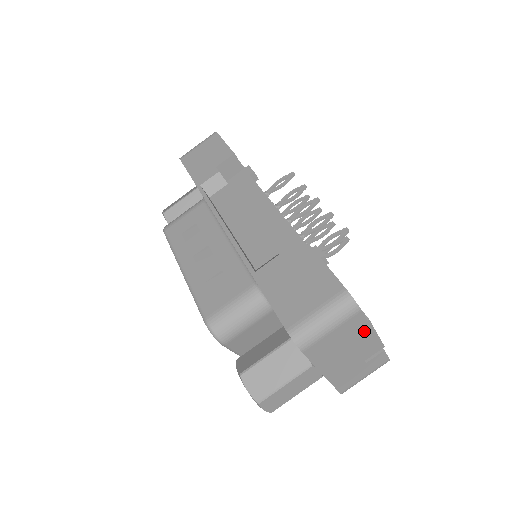
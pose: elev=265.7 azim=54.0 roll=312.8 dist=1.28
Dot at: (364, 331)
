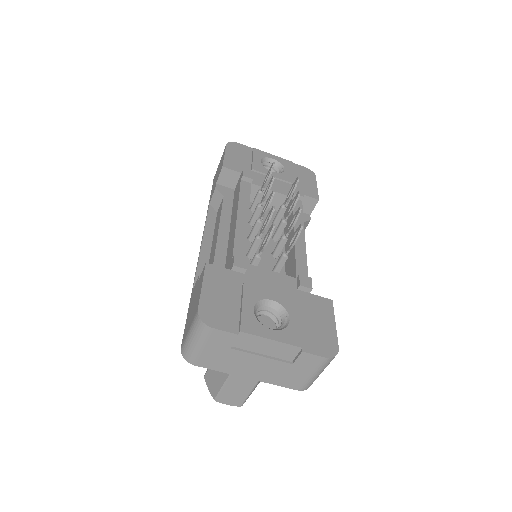
Dot at: (249, 340)
